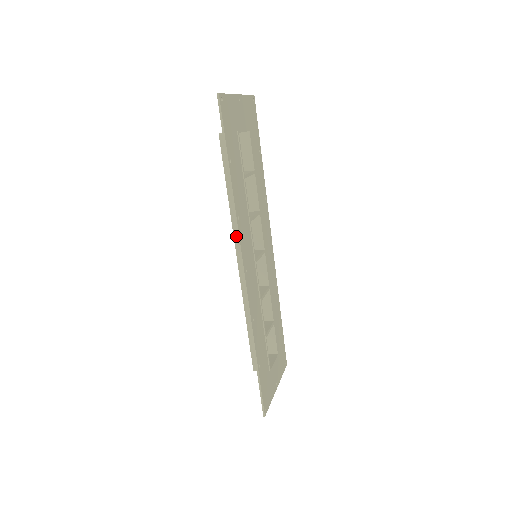
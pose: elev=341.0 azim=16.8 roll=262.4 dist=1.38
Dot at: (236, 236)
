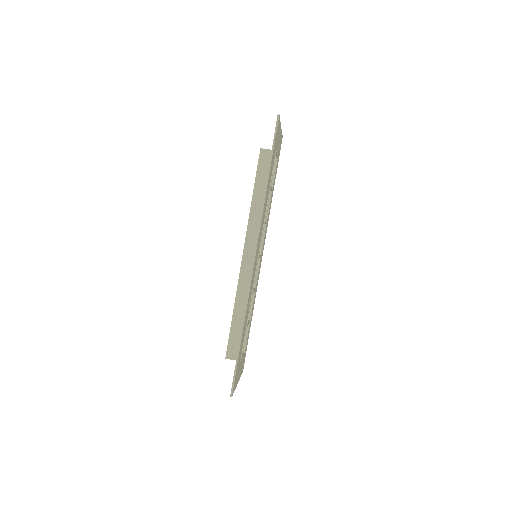
Dot at: (249, 232)
